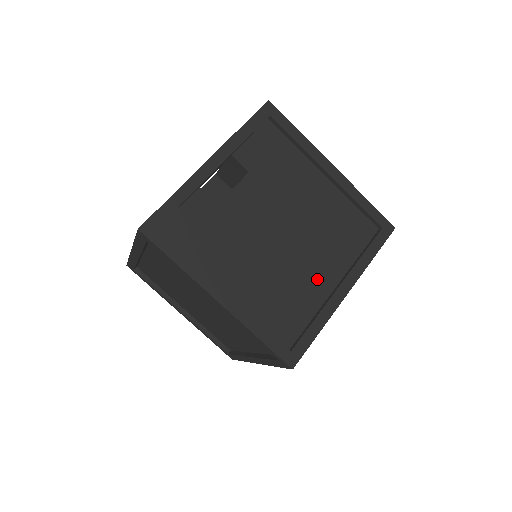
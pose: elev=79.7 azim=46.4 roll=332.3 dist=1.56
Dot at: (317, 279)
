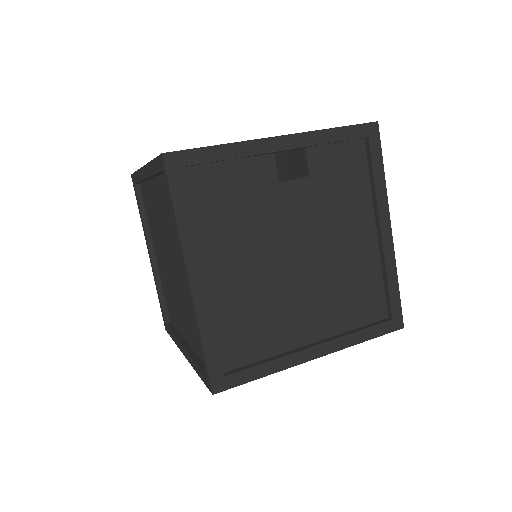
Dot at: (298, 324)
